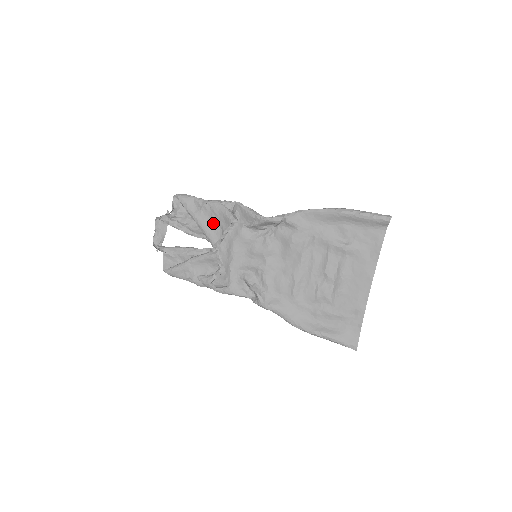
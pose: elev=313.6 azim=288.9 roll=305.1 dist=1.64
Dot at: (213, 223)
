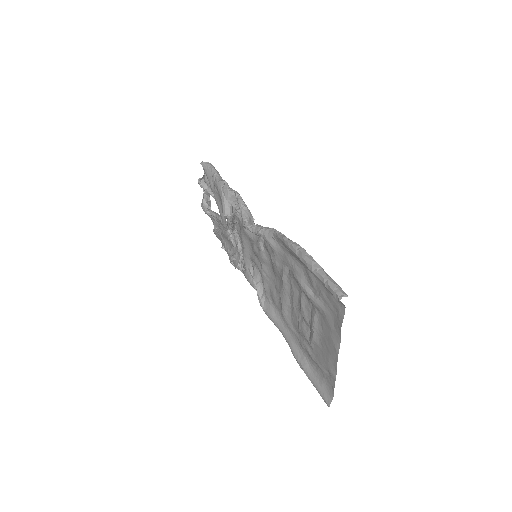
Dot at: occluded
